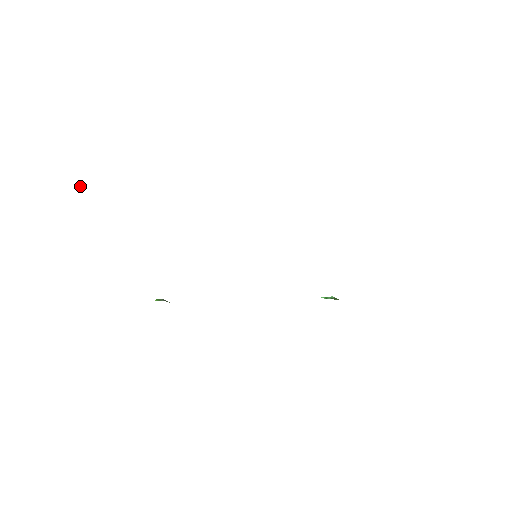
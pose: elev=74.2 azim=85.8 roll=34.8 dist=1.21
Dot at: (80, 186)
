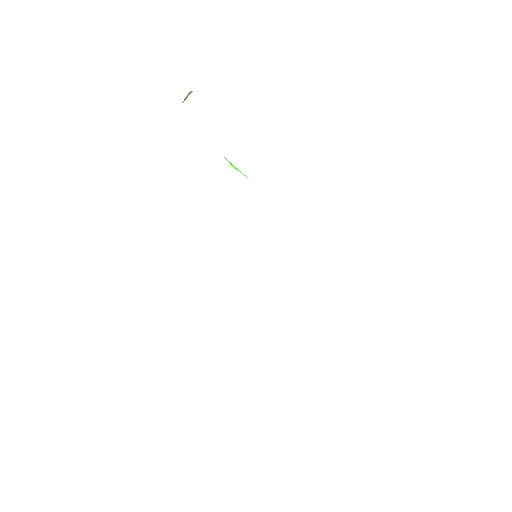
Dot at: (187, 94)
